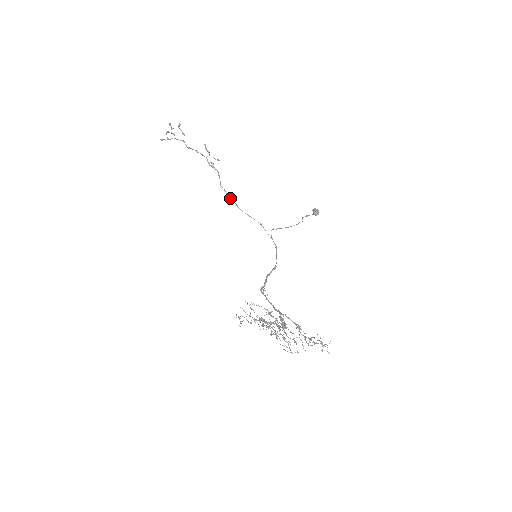
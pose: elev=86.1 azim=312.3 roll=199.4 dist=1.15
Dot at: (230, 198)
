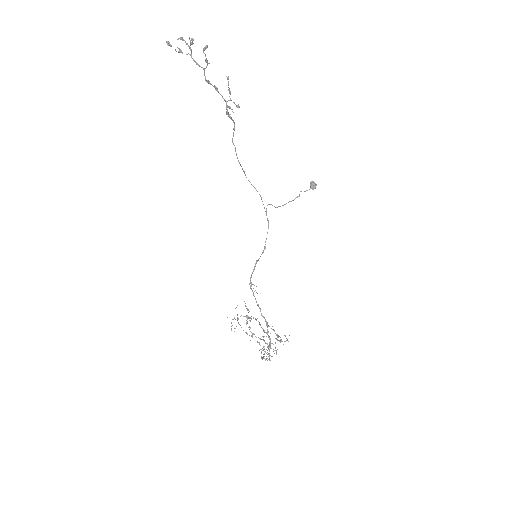
Dot at: occluded
